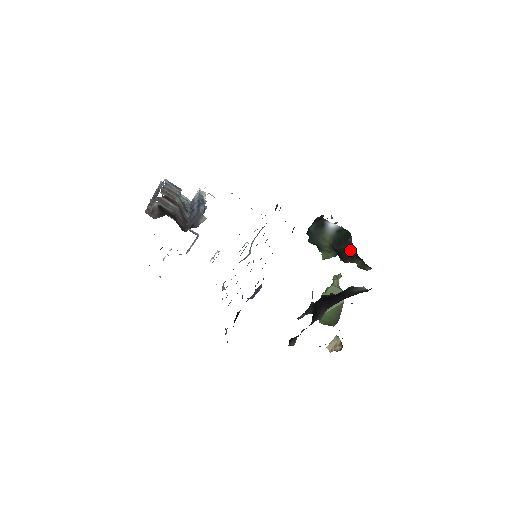
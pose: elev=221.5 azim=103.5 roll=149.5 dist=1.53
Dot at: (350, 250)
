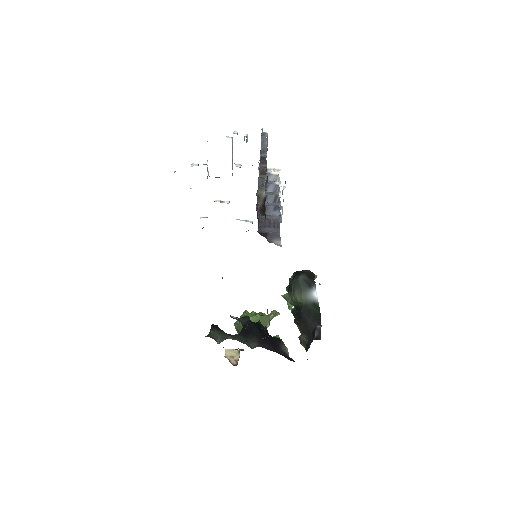
Dot at: (310, 329)
